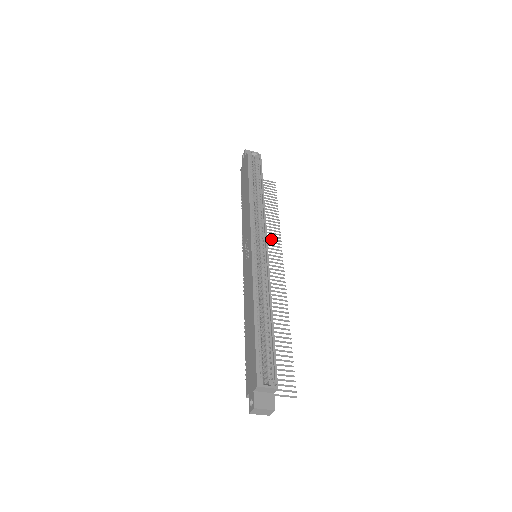
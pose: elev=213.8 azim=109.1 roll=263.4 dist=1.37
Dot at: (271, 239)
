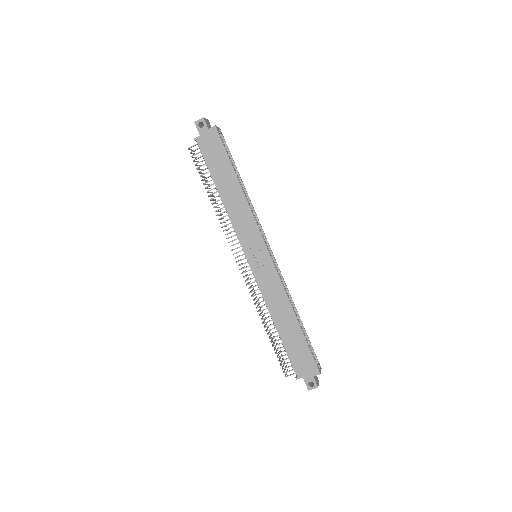
Dot at: occluded
